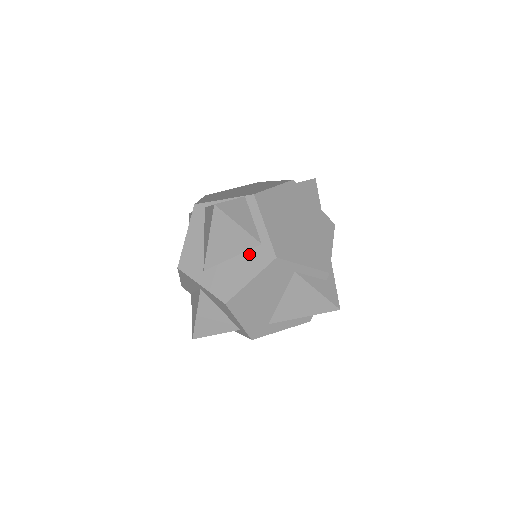
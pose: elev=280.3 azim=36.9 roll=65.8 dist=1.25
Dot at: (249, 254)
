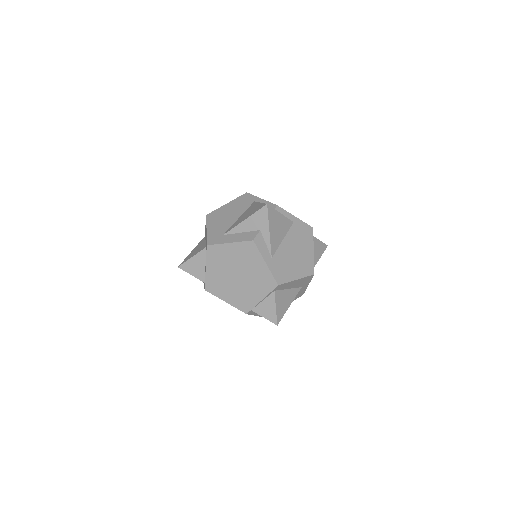
Dot at: occluded
